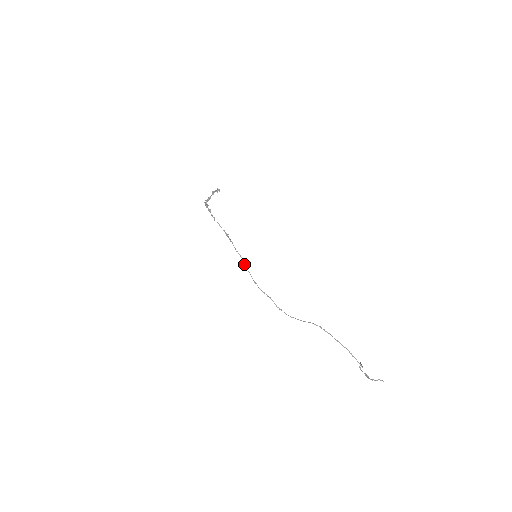
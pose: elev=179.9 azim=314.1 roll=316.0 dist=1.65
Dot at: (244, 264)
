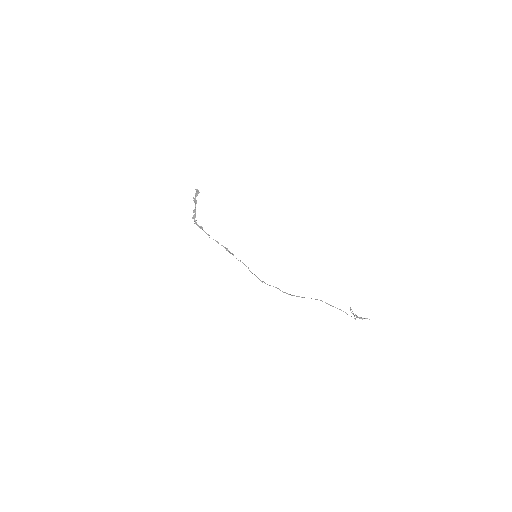
Dot at: (249, 270)
